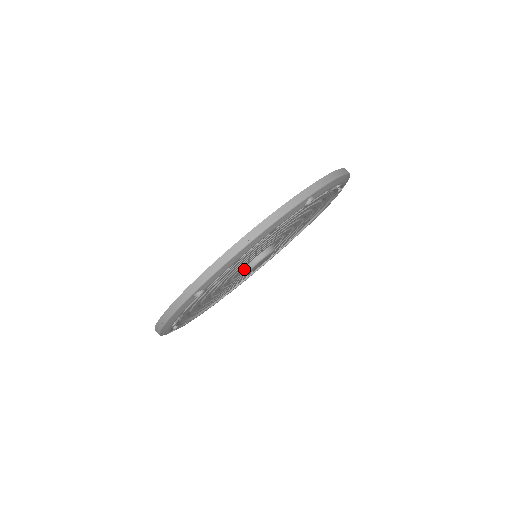
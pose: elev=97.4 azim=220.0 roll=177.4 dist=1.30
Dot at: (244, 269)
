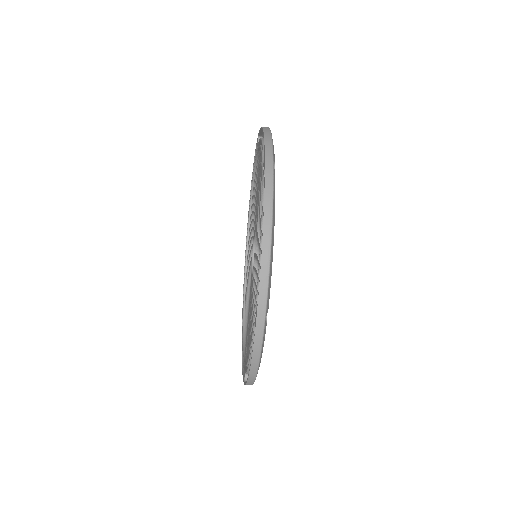
Dot at: occluded
